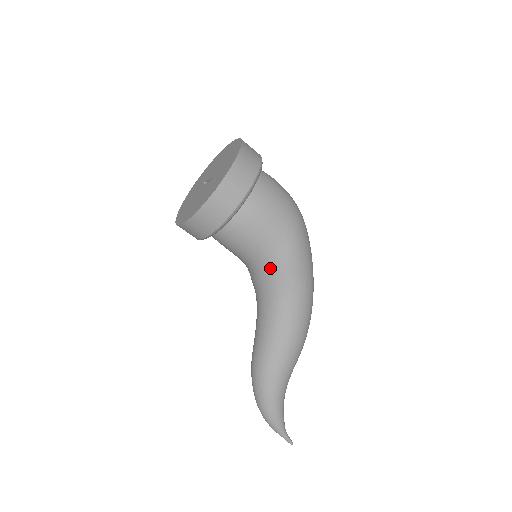
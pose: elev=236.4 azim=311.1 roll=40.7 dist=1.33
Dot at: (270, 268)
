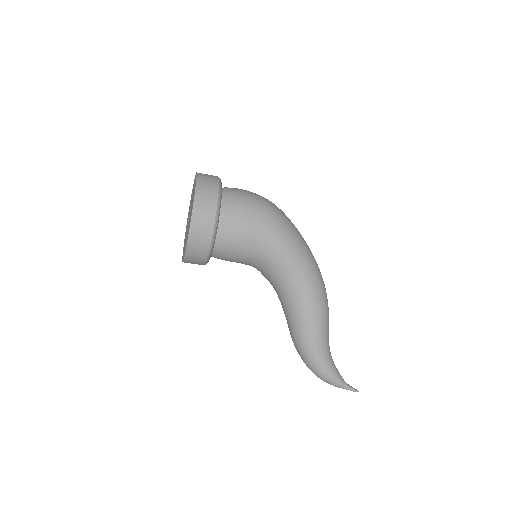
Dot at: (267, 263)
